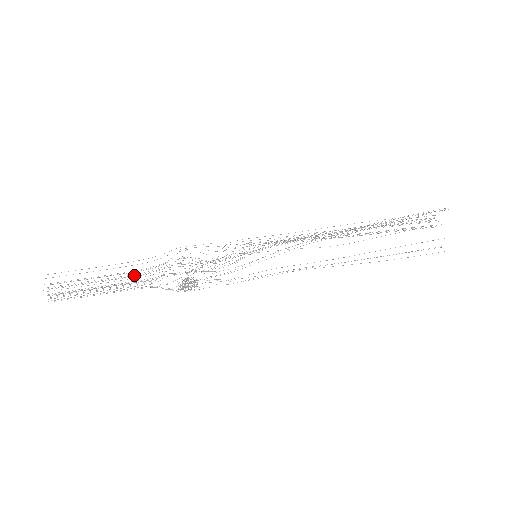
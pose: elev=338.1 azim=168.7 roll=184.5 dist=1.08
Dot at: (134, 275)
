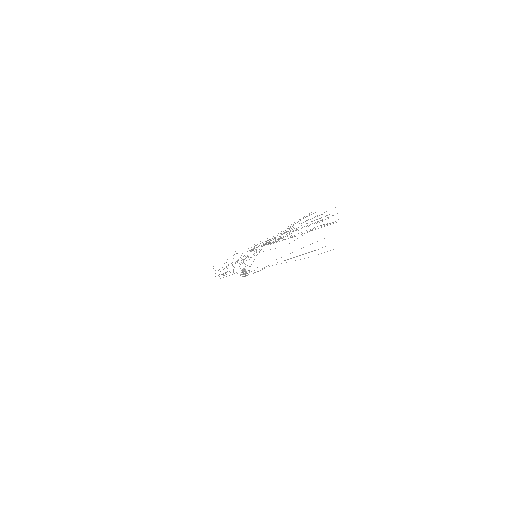
Dot at: occluded
